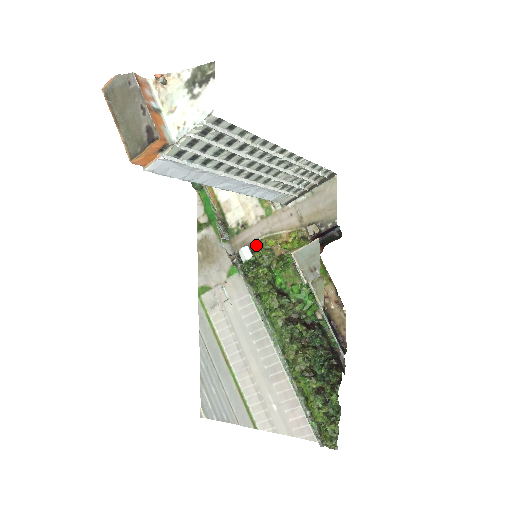
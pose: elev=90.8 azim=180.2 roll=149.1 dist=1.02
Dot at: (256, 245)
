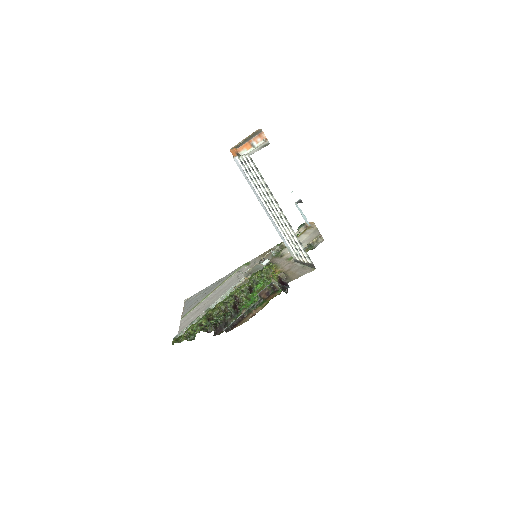
Dot at: (271, 264)
